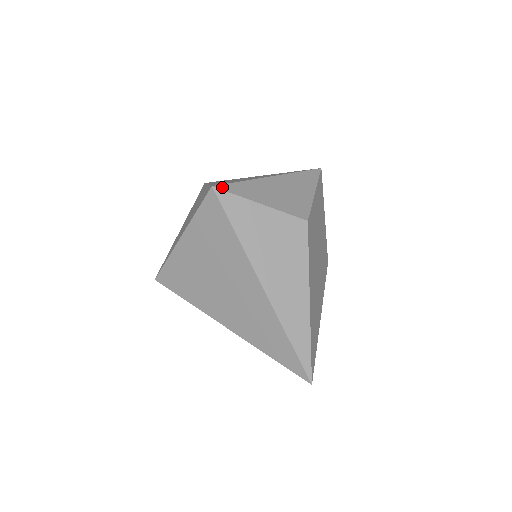
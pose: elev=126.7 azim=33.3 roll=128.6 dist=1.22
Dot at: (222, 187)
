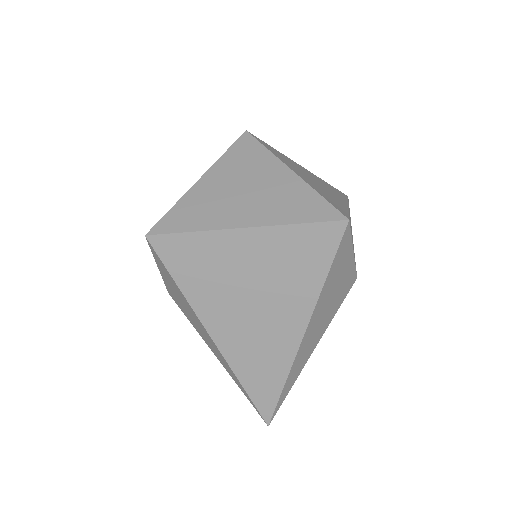
Dot at: occluded
